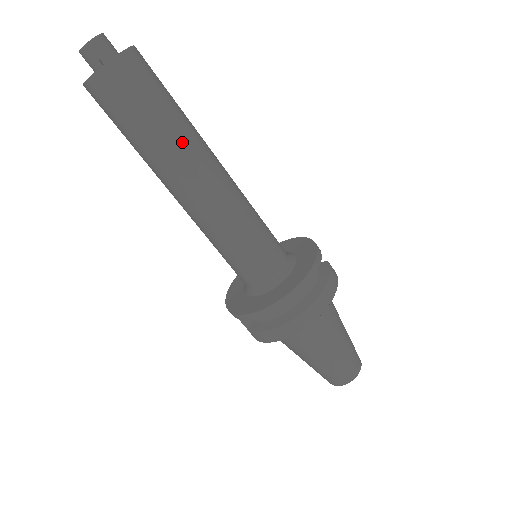
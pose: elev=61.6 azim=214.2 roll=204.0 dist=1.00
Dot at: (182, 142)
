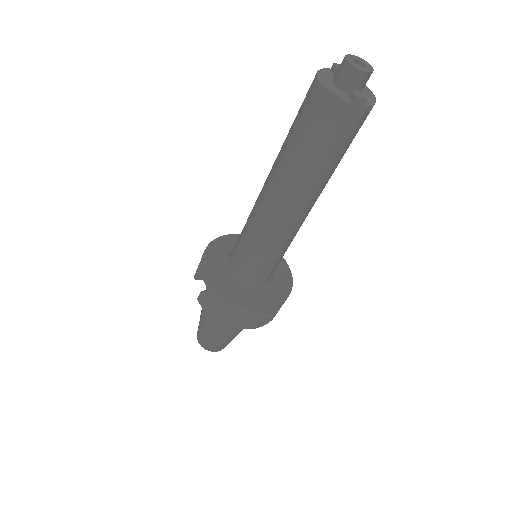
Dot at: (319, 184)
